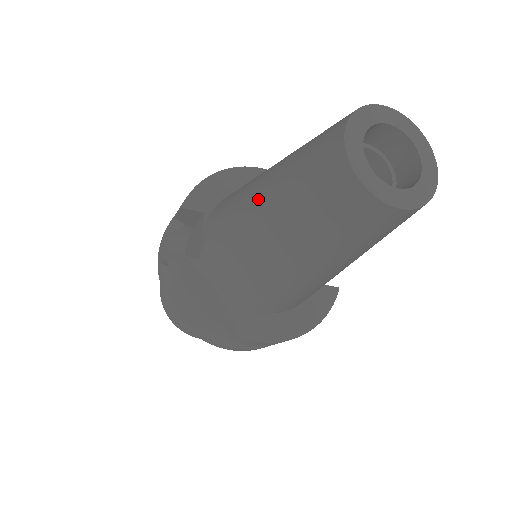
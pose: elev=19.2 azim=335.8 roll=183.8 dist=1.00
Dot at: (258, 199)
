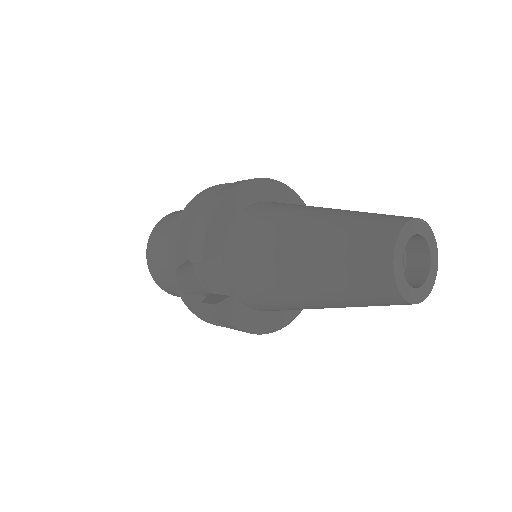
Dot at: (299, 278)
